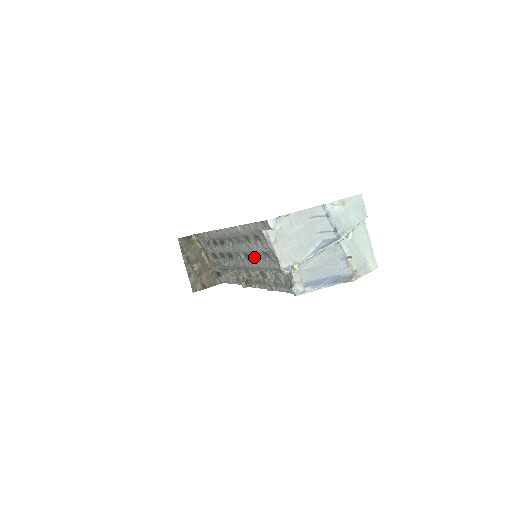
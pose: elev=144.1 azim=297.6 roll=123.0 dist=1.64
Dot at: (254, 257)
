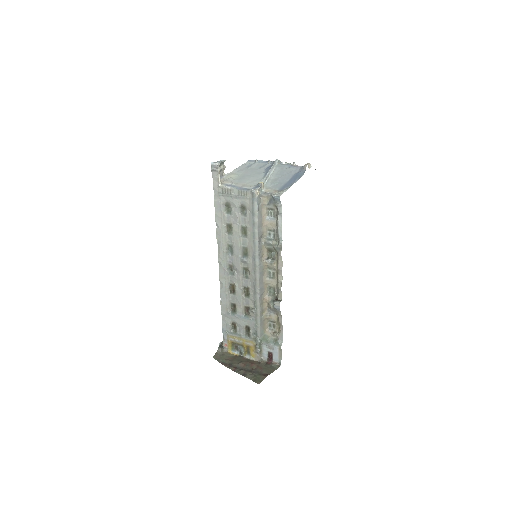
Dot at: (245, 237)
